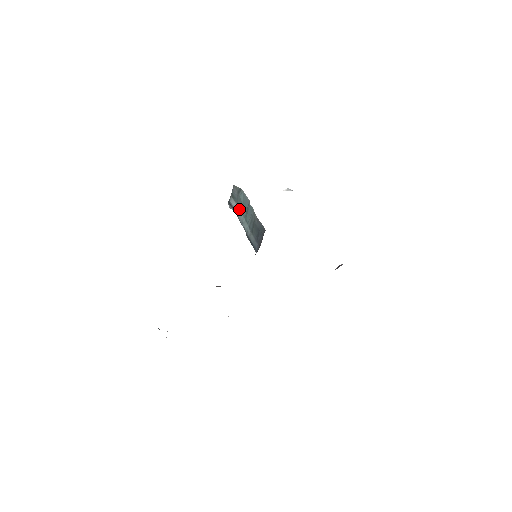
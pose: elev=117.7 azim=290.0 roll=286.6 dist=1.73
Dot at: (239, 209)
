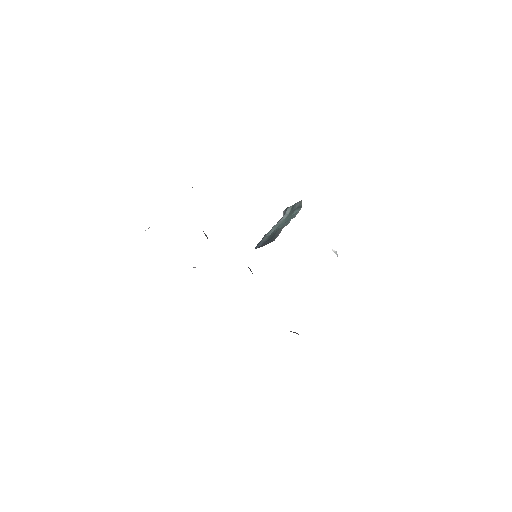
Dot at: (285, 218)
